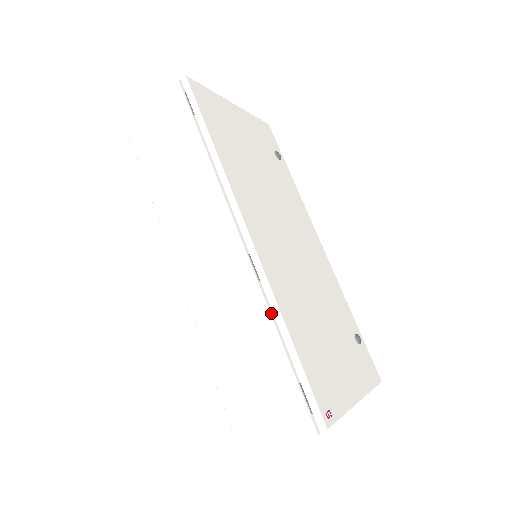
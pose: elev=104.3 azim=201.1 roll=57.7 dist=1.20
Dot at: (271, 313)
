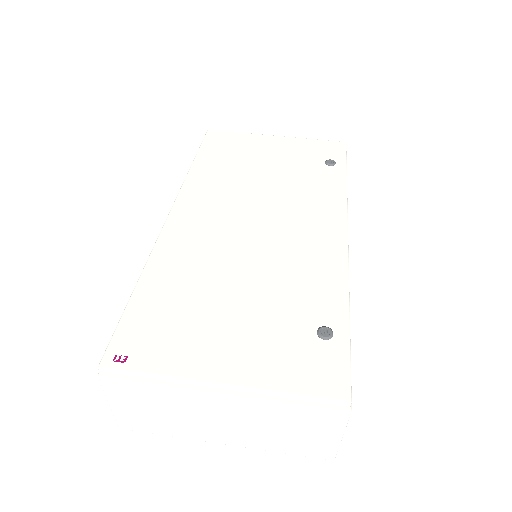
Dot at: occluded
